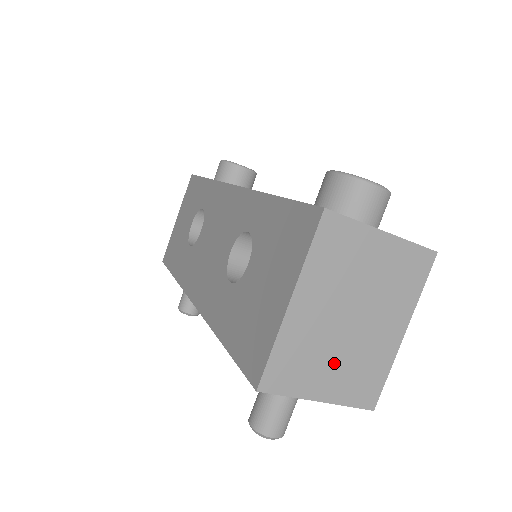
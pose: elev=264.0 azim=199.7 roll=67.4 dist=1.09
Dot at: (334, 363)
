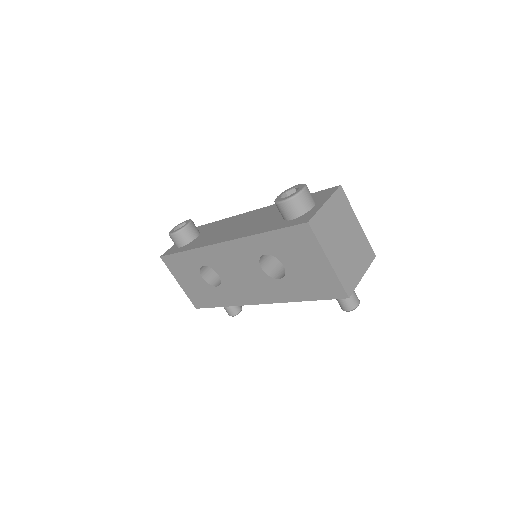
Dot at: (355, 260)
